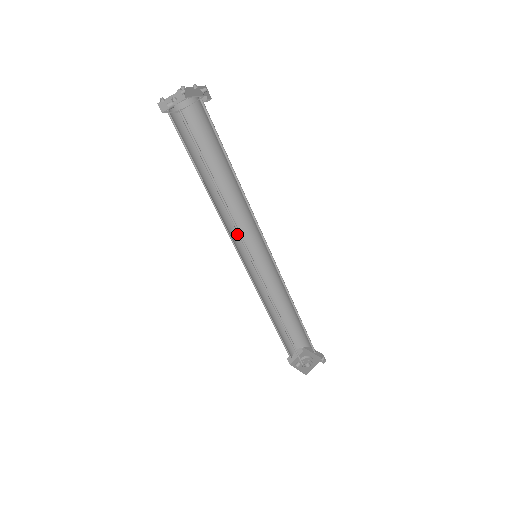
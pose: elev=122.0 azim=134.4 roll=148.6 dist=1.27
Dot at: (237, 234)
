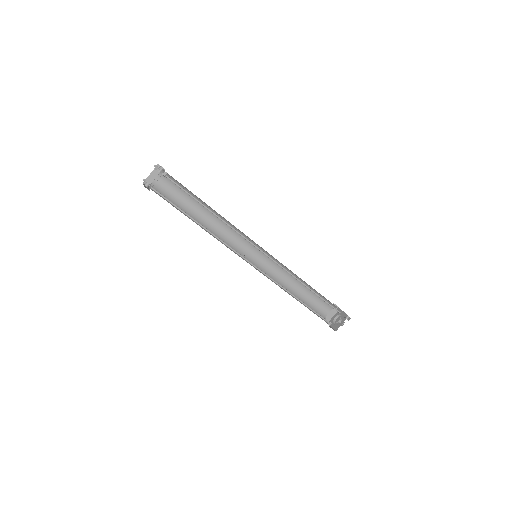
Dot at: (238, 243)
